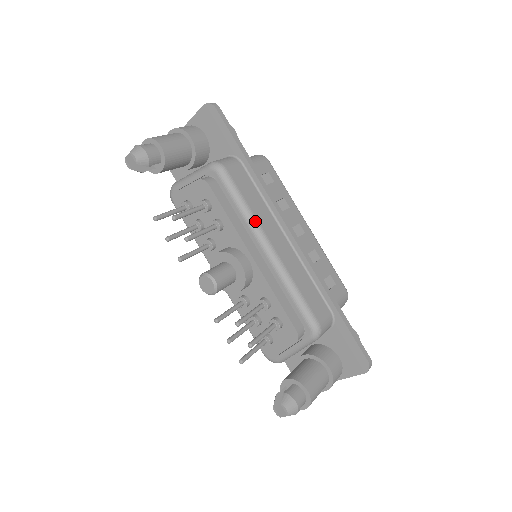
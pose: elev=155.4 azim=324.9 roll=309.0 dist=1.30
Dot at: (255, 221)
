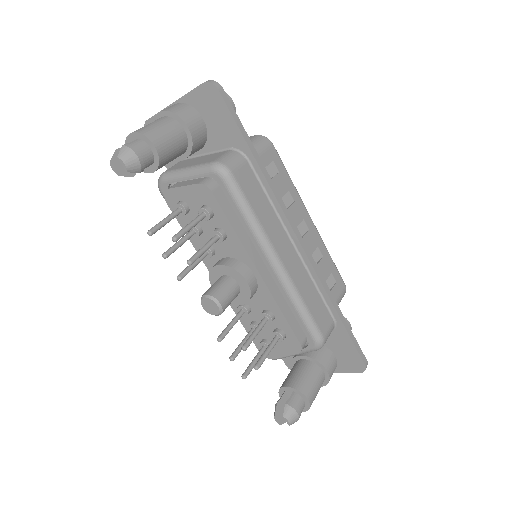
Dot at: (264, 234)
